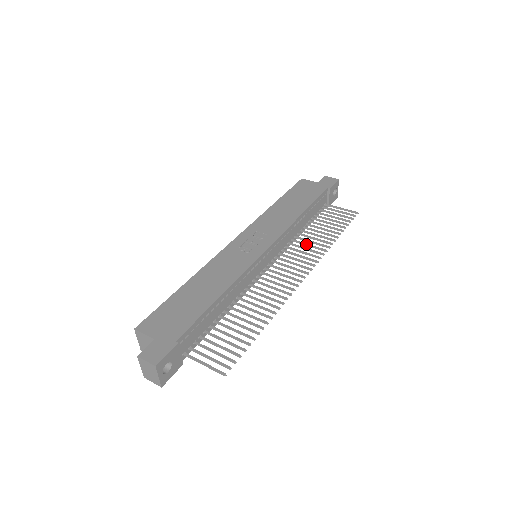
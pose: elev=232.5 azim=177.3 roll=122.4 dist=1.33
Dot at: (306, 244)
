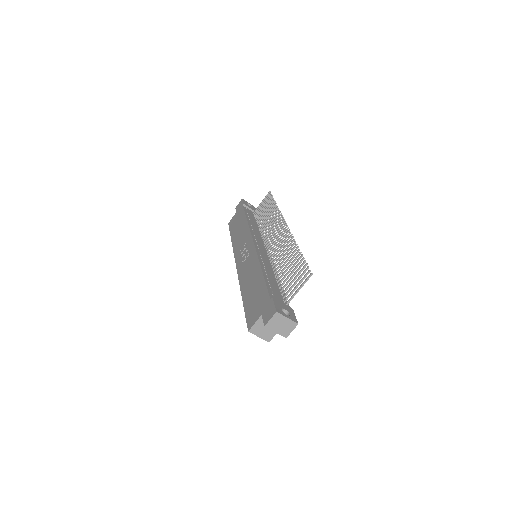
Dot at: (268, 224)
